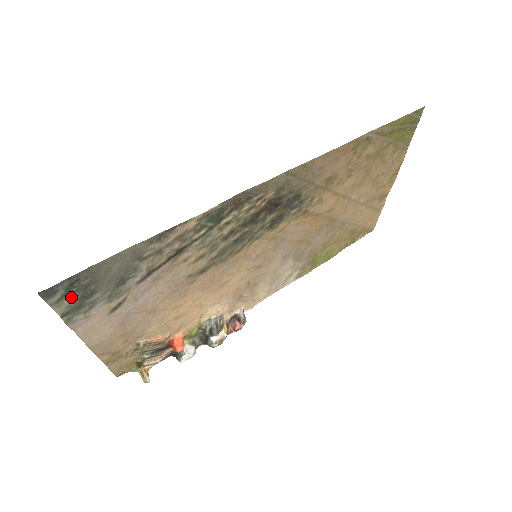
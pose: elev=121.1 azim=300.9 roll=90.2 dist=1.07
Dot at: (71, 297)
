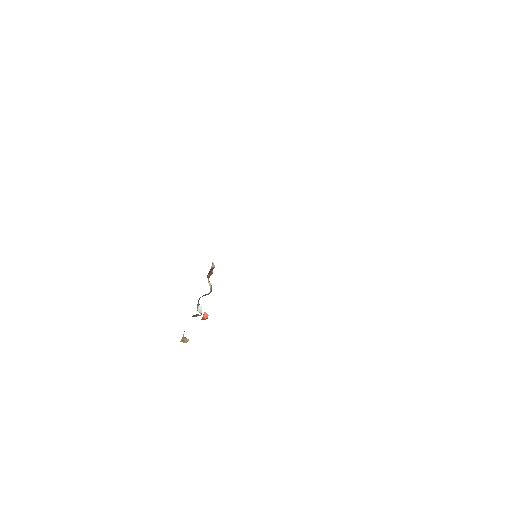
Dot at: occluded
